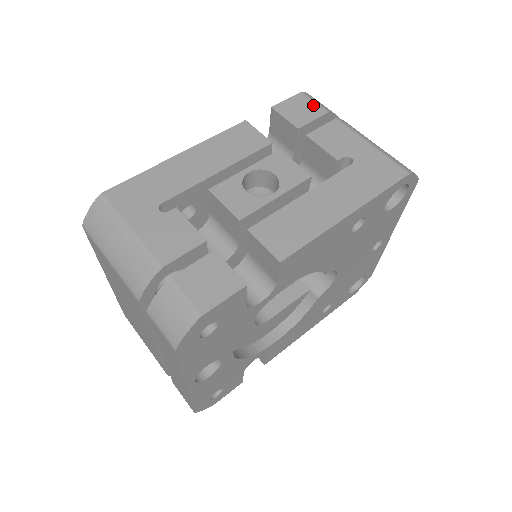
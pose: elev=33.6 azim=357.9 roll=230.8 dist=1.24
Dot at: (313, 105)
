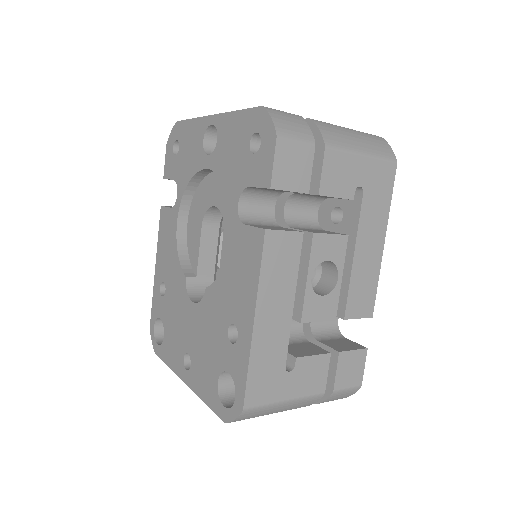
Dot at: (299, 147)
